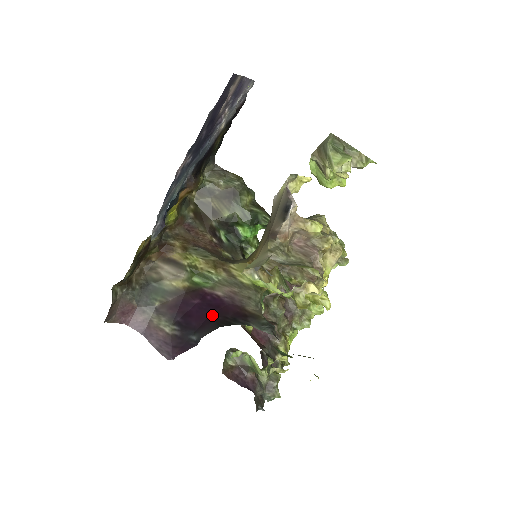
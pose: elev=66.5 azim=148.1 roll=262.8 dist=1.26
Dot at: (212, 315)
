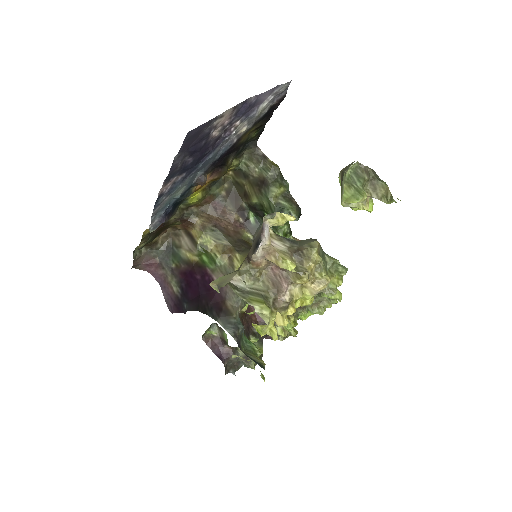
Dot at: (201, 296)
